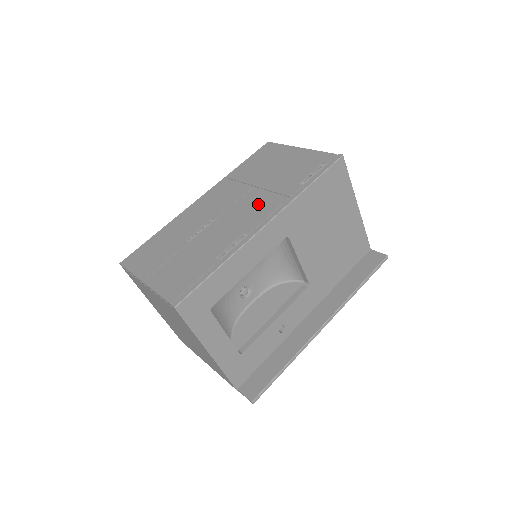
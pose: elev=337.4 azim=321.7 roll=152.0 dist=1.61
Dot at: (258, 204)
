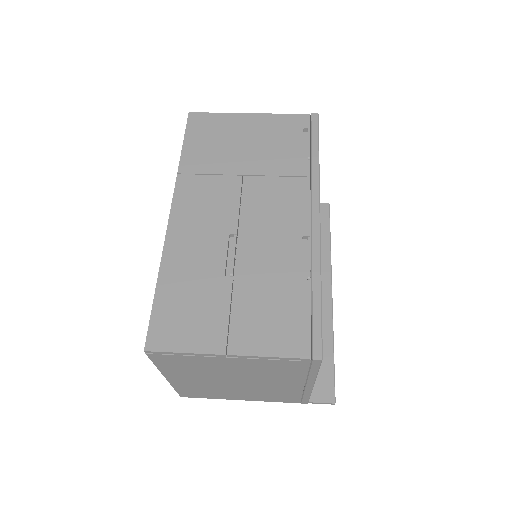
Dot at: (278, 196)
